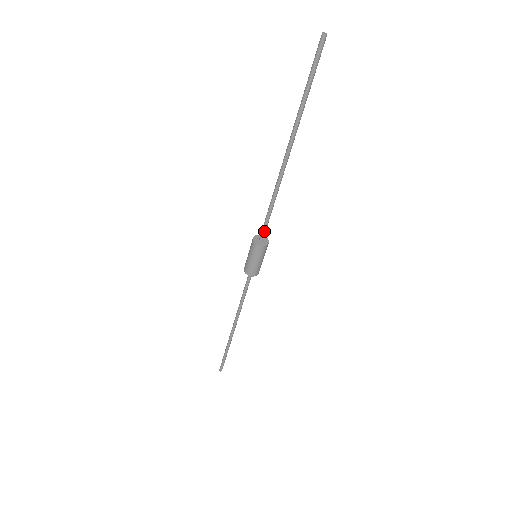
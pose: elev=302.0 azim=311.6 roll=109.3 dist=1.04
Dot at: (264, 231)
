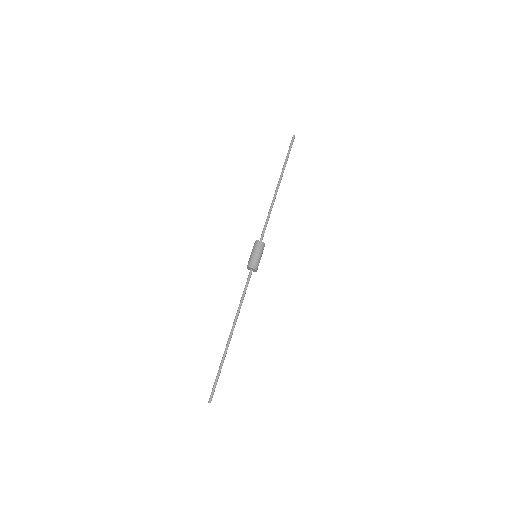
Dot at: (263, 235)
